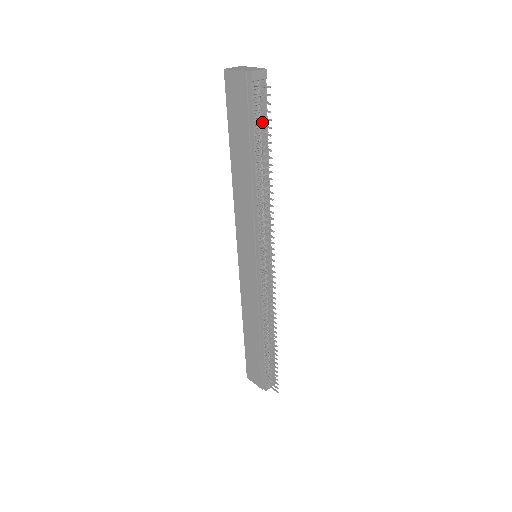
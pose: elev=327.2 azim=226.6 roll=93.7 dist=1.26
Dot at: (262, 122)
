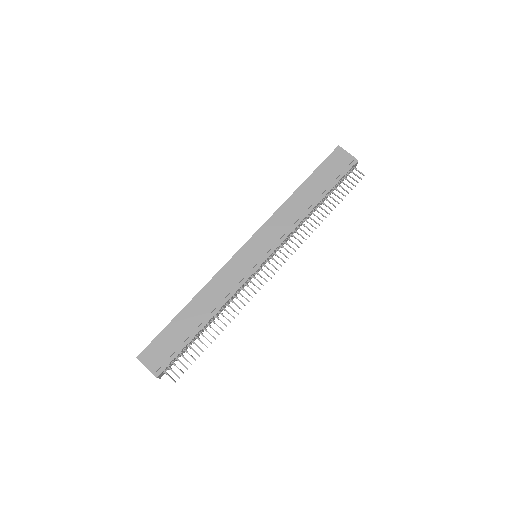
Dot at: occluded
